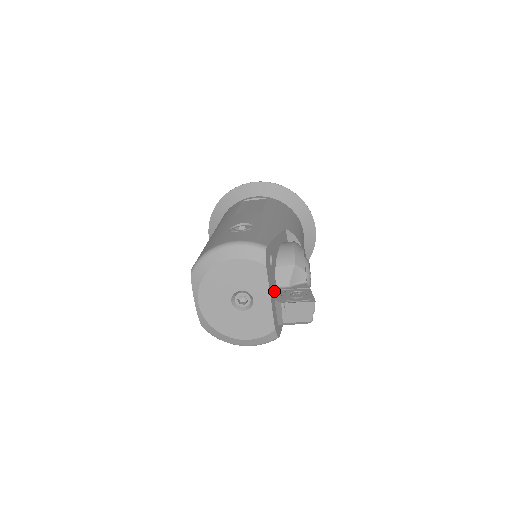
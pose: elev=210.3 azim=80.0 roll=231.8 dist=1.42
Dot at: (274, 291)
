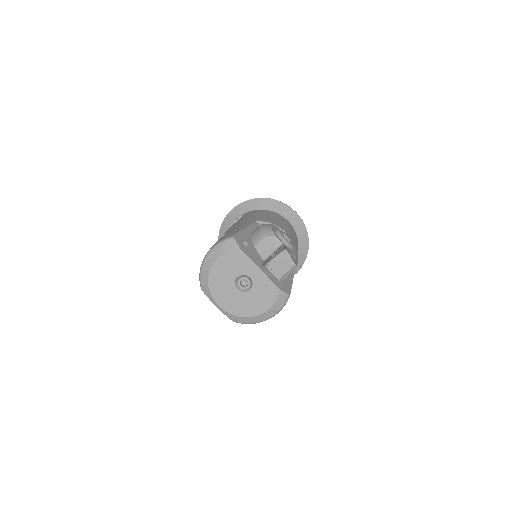
Dot at: occluded
